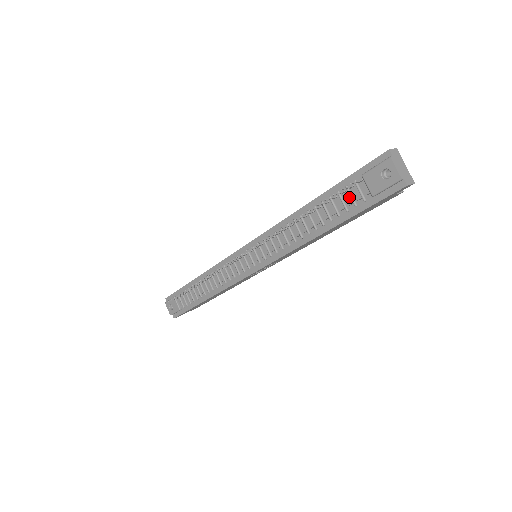
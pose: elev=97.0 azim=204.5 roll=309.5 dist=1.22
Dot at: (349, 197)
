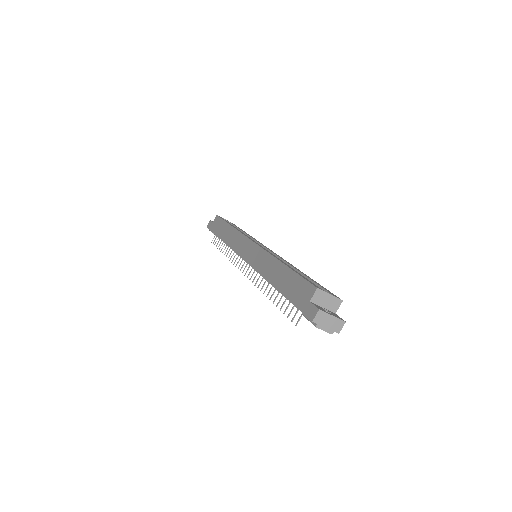
Dot at: occluded
